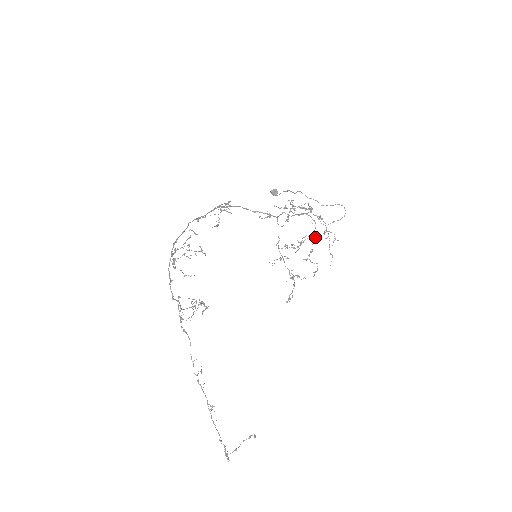
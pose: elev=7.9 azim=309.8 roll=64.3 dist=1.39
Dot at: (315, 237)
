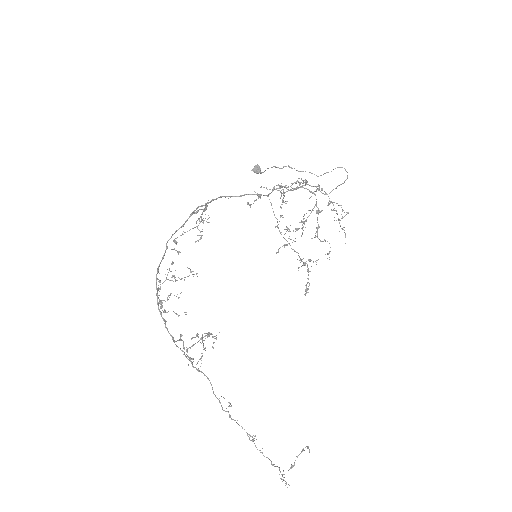
Dot at: (318, 210)
